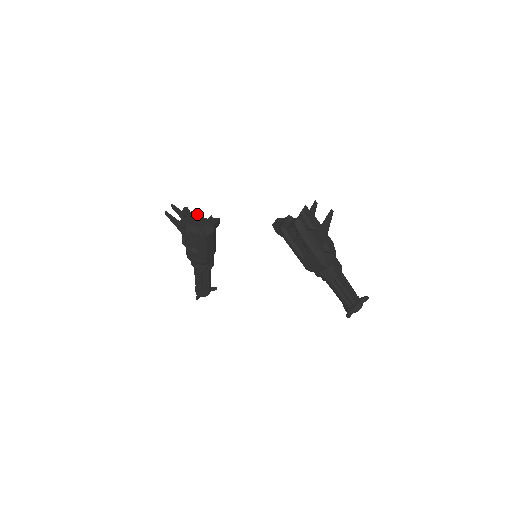
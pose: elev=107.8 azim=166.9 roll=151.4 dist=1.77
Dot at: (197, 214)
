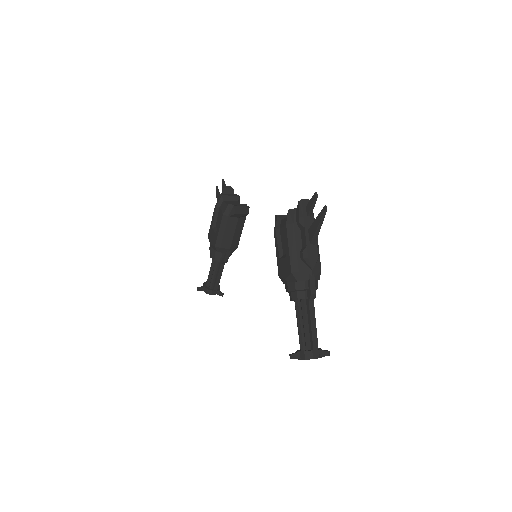
Dot at: (238, 199)
